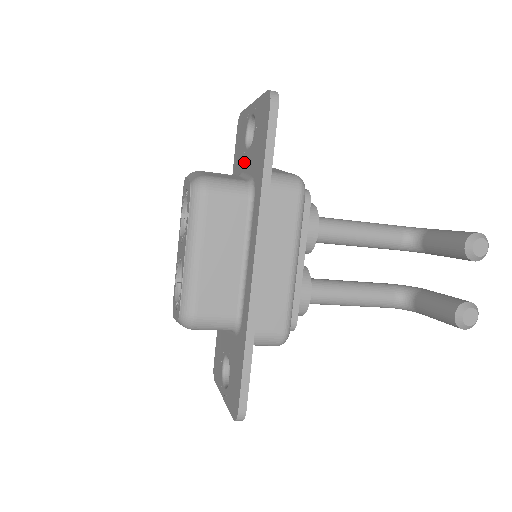
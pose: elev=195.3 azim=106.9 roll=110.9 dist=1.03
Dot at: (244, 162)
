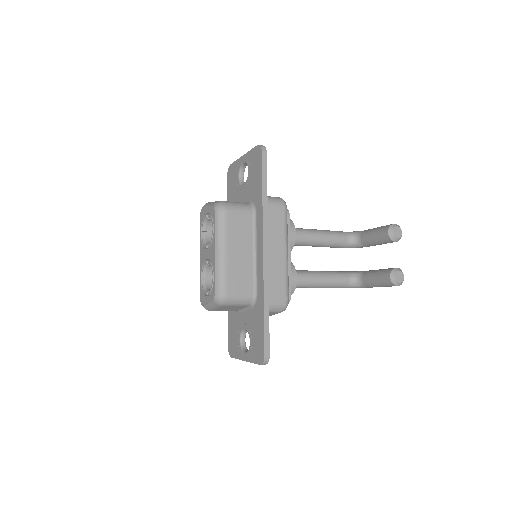
Dot at: (240, 194)
